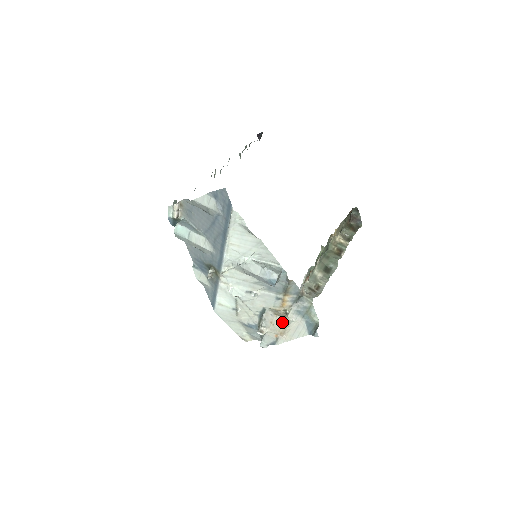
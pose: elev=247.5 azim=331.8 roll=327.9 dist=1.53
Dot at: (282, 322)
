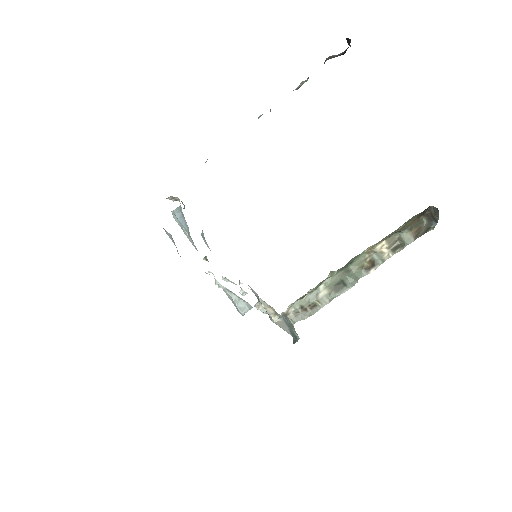
Dot at: (271, 316)
